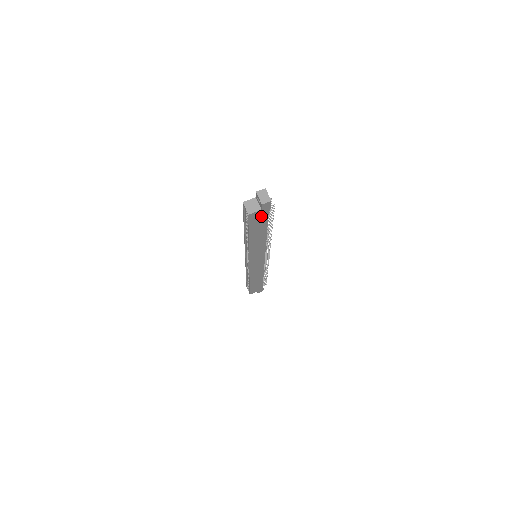
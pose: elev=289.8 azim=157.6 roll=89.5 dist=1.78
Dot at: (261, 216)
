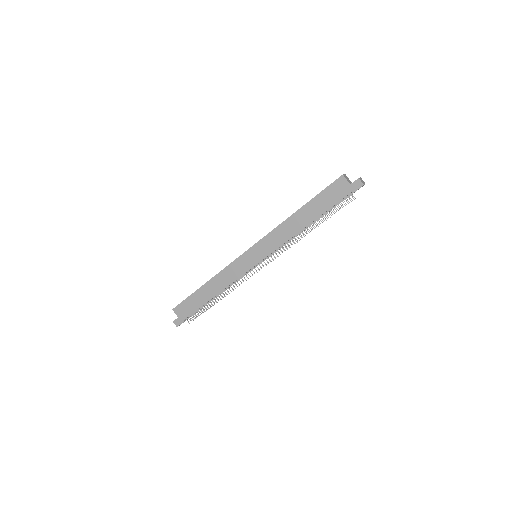
Dot at: (339, 193)
